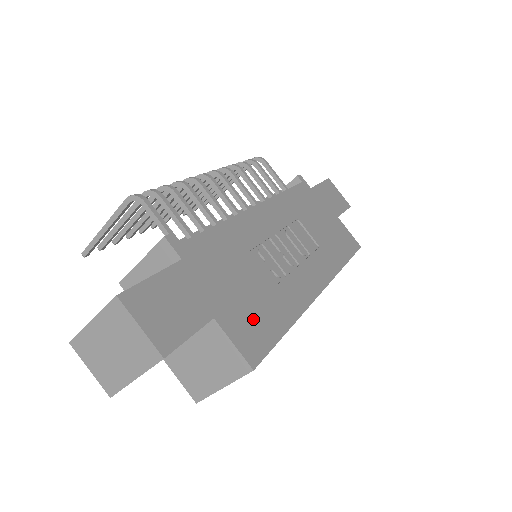
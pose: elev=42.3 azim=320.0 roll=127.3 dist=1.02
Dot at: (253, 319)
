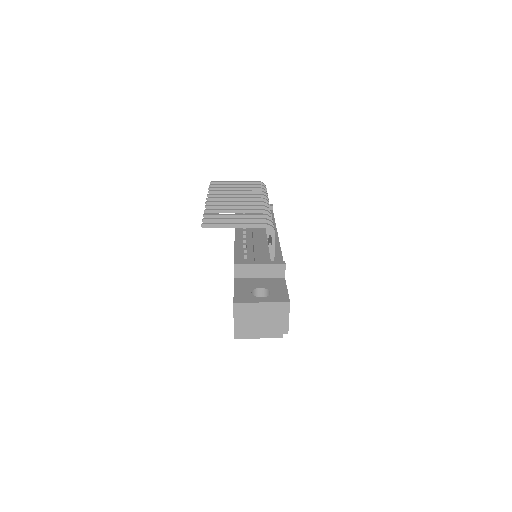
Dot at: occluded
